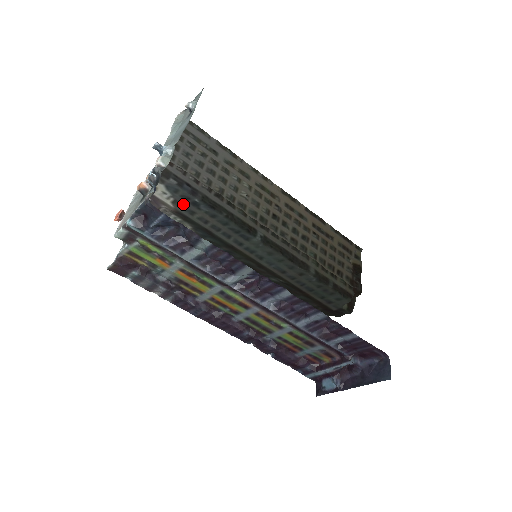
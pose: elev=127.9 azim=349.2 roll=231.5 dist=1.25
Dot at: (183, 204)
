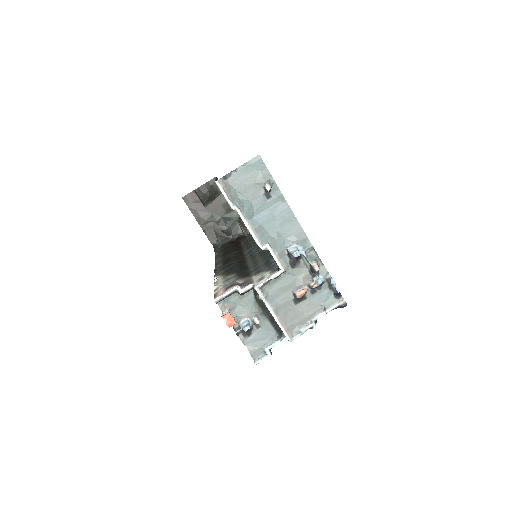
Dot at: (260, 269)
